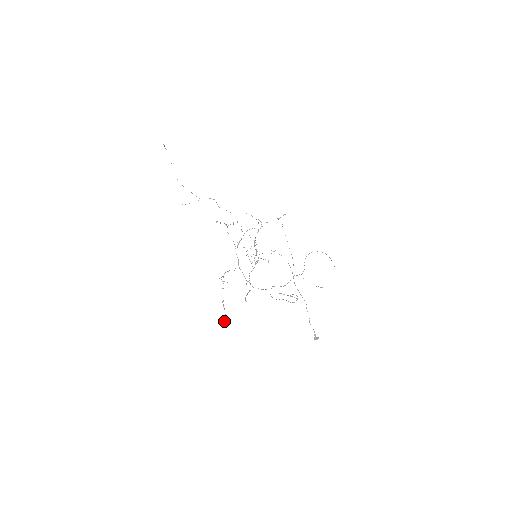
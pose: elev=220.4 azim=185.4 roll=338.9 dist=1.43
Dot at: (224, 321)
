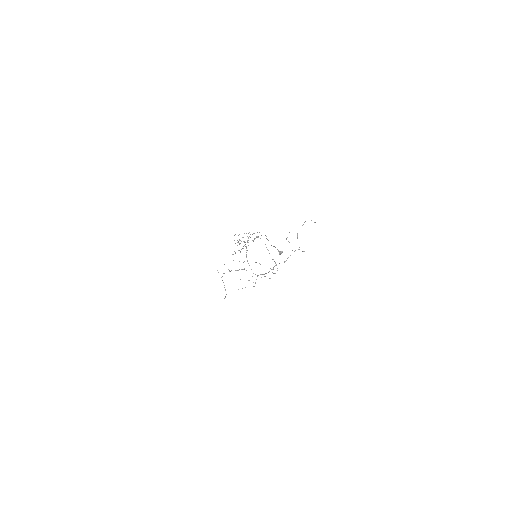
Dot at: (225, 297)
